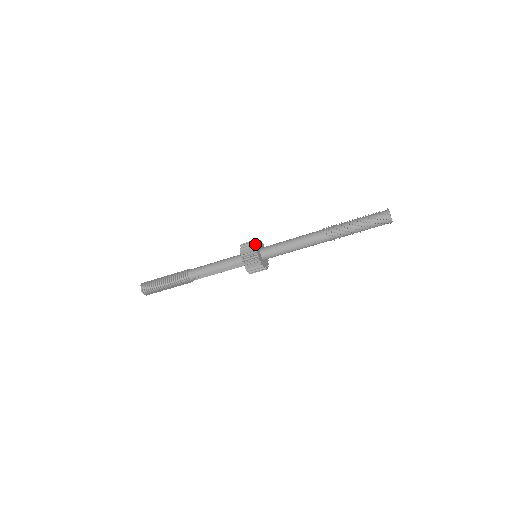
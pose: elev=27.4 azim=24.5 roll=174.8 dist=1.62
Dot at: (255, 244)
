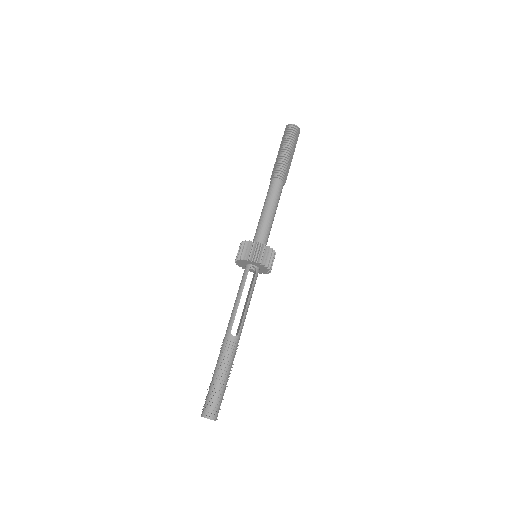
Dot at: (240, 245)
